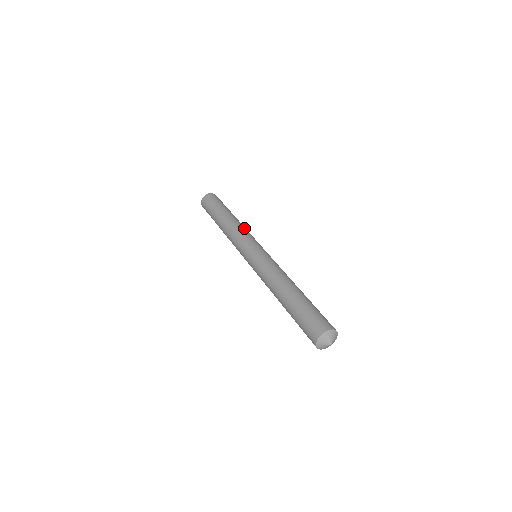
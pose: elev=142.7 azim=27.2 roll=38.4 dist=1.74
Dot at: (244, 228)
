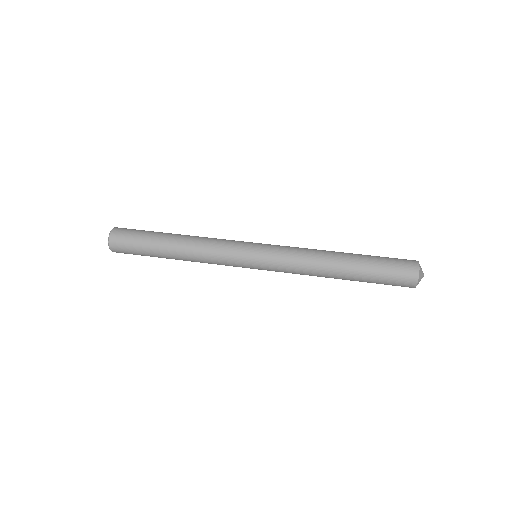
Dot at: occluded
